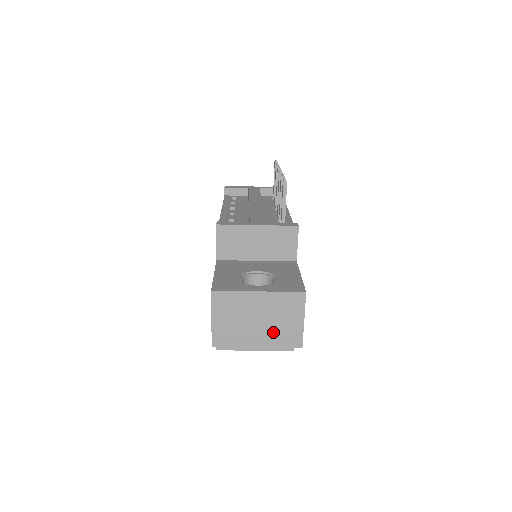
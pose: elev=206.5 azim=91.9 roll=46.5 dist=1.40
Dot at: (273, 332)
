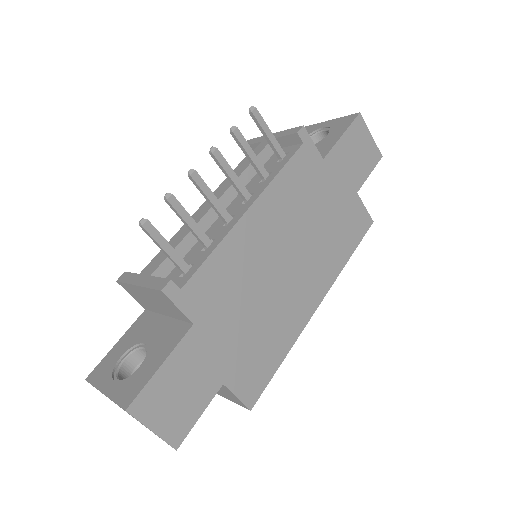
Dot at: (146, 427)
